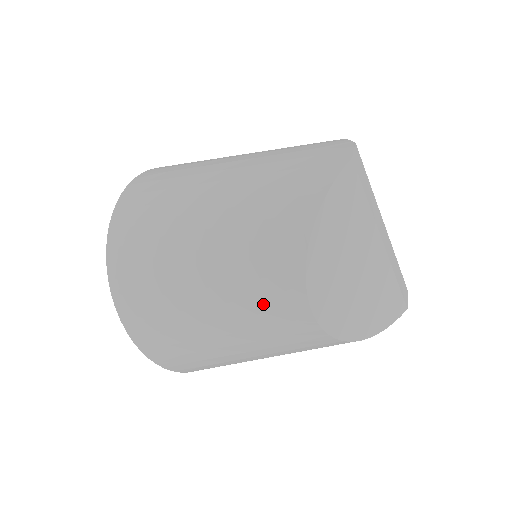
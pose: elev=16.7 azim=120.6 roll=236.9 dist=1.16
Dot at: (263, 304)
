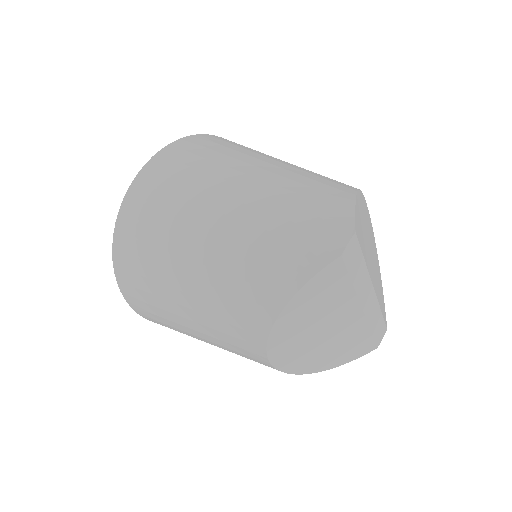
Dot at: (231, 340)
